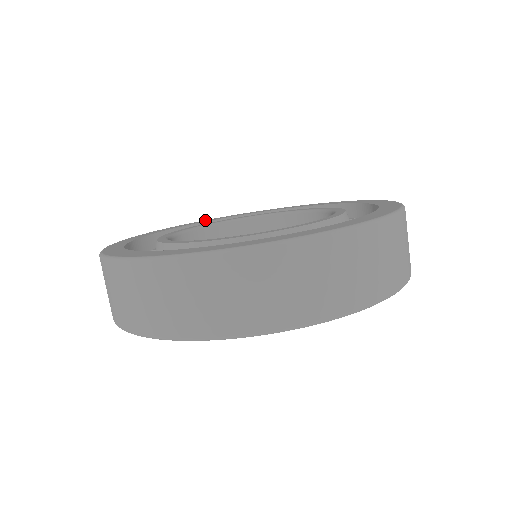
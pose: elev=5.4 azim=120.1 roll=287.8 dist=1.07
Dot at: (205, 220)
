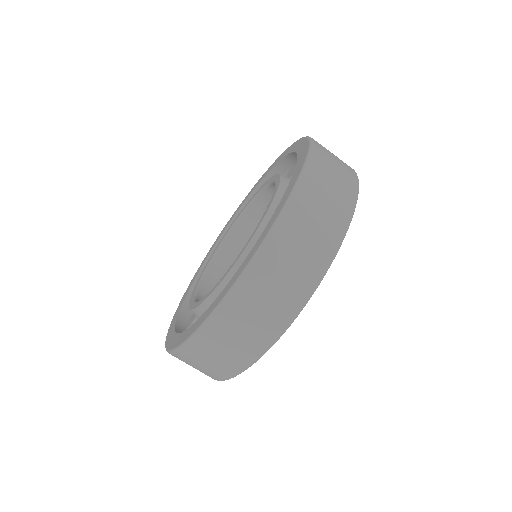
Dot at: (243, 200)
